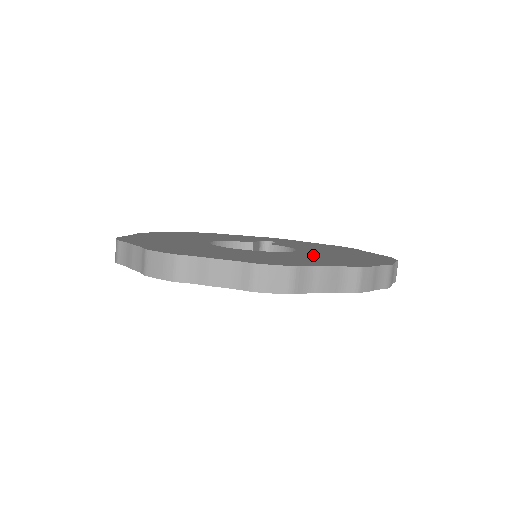
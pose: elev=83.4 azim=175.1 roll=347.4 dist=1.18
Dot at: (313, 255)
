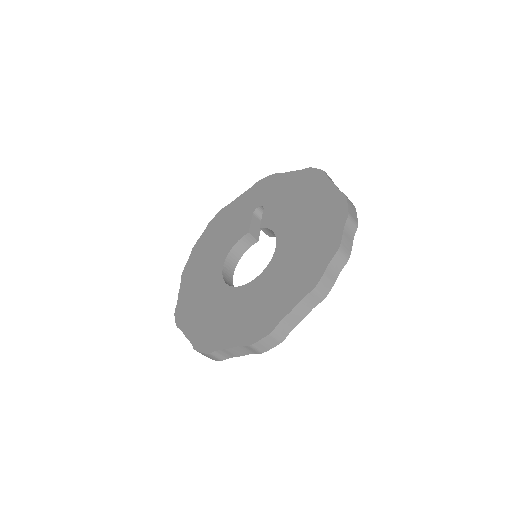
Dot at: (286, 261)
